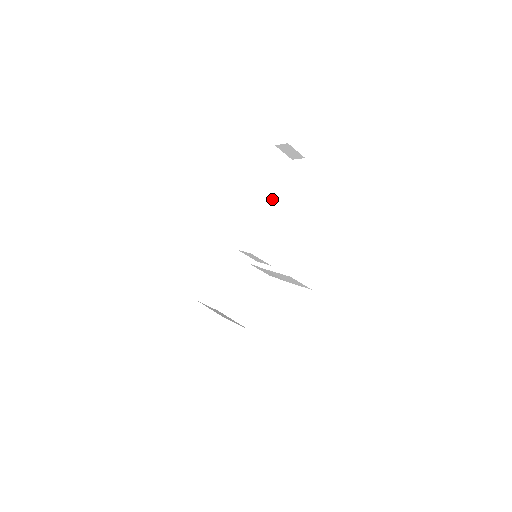
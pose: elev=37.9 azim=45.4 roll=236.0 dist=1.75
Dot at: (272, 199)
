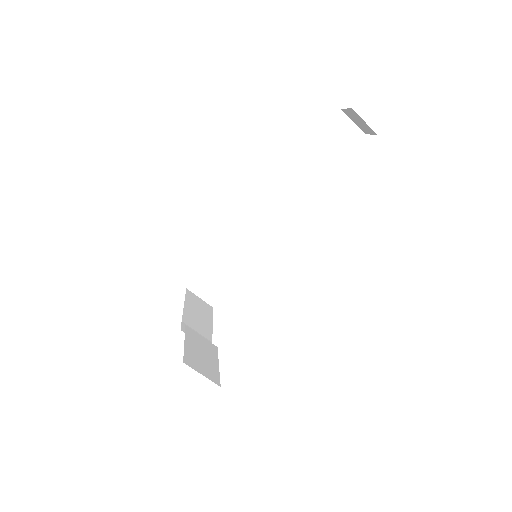
Dot at: (321, 184)
